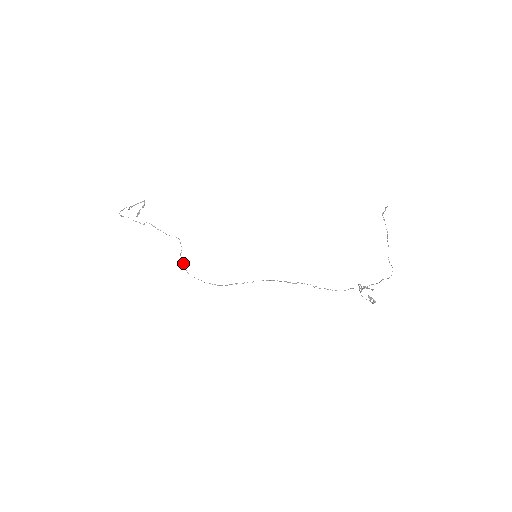
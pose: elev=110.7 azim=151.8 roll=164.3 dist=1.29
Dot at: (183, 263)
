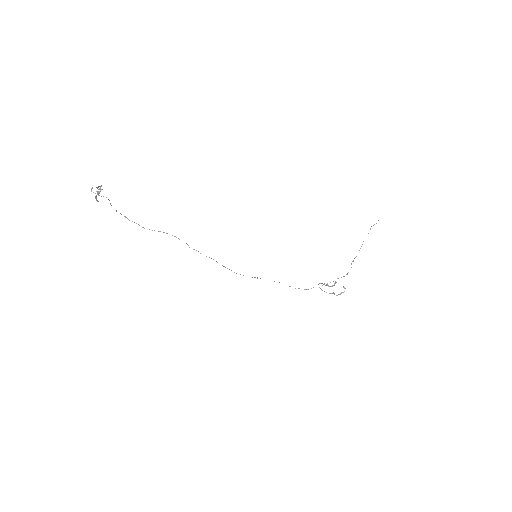
Dot at: occluded
